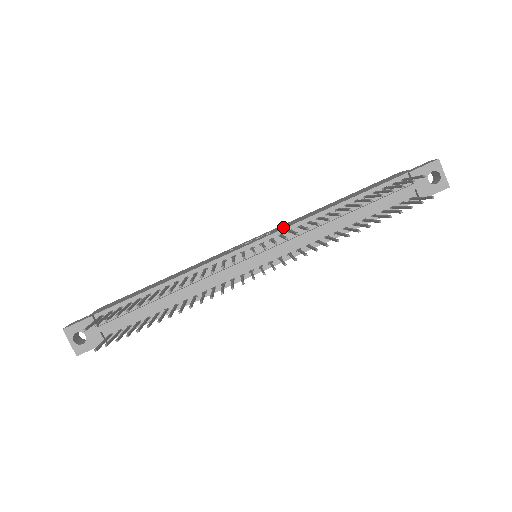
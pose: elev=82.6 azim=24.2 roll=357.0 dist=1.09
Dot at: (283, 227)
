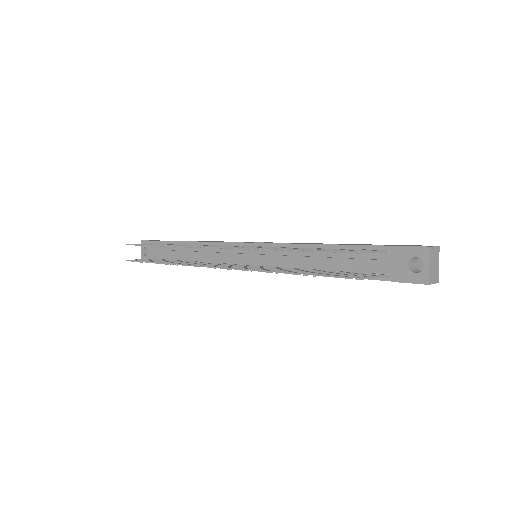
Dot at: occluded
